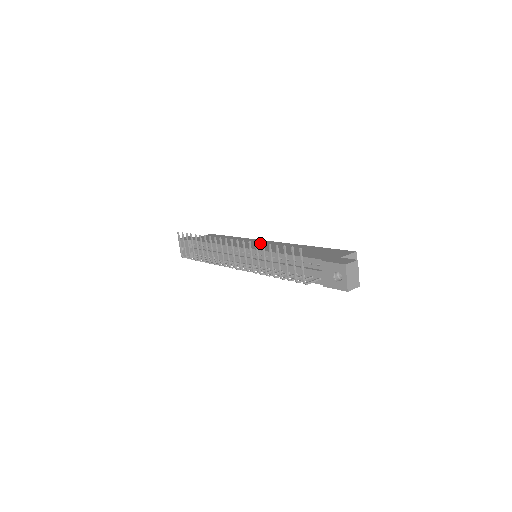
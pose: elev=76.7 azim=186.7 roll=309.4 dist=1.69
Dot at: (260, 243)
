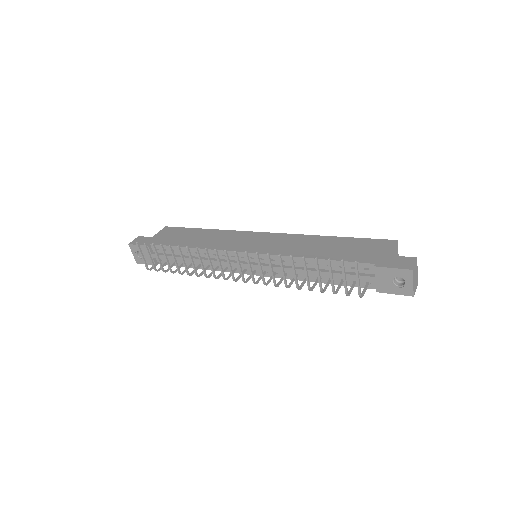
Dot at: (256, 239)
